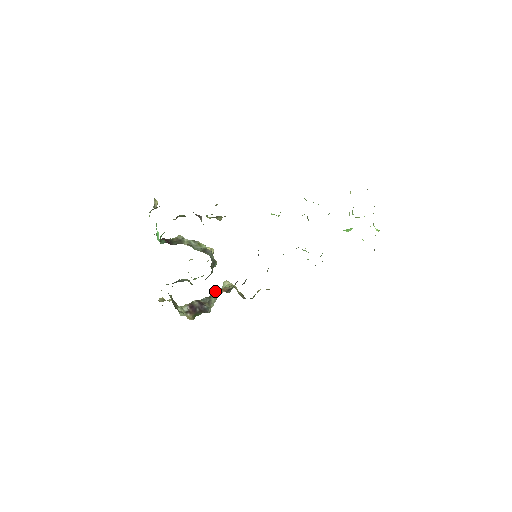
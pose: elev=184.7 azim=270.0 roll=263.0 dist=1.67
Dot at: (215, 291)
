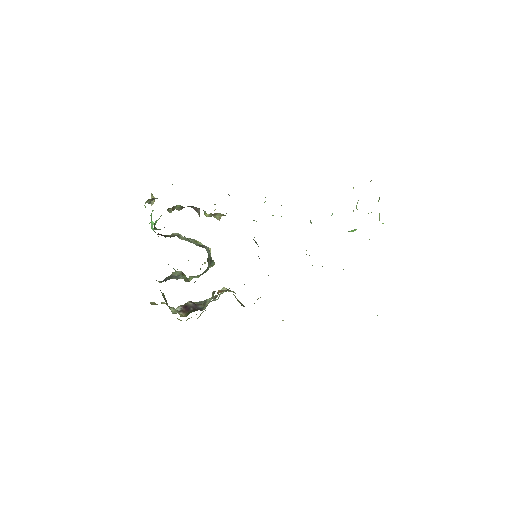
Dot at: occluded
